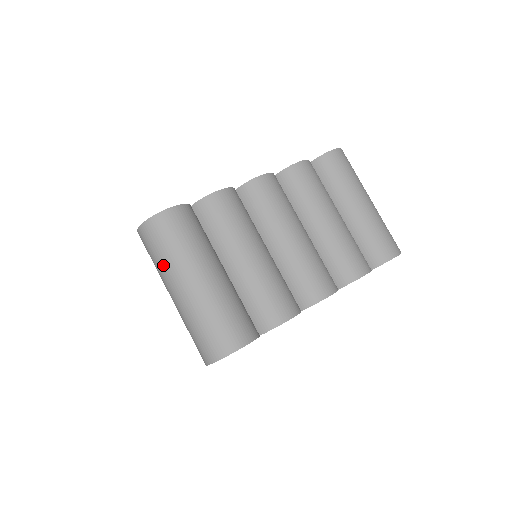
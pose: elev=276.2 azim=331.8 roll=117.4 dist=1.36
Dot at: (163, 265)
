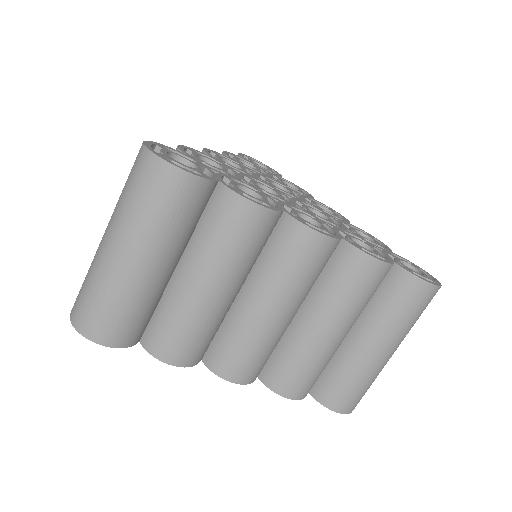
Dot at: (121, 205)
